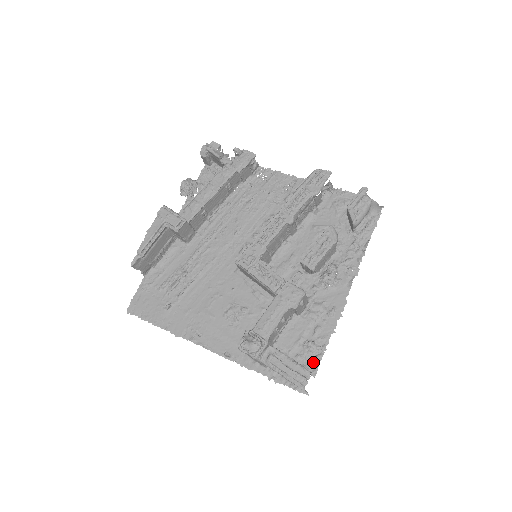
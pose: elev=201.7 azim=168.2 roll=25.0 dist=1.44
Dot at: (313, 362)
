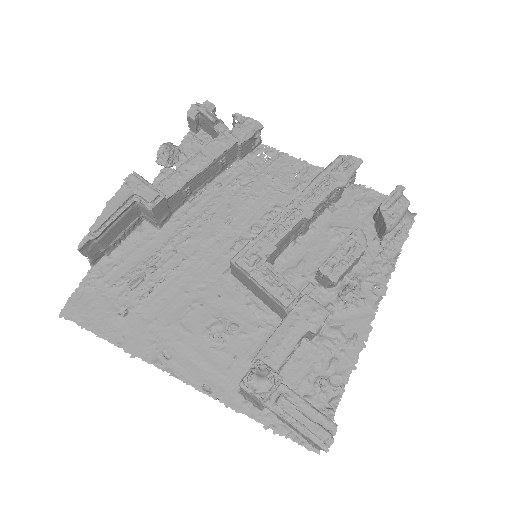
Dot at: (327, 407)
